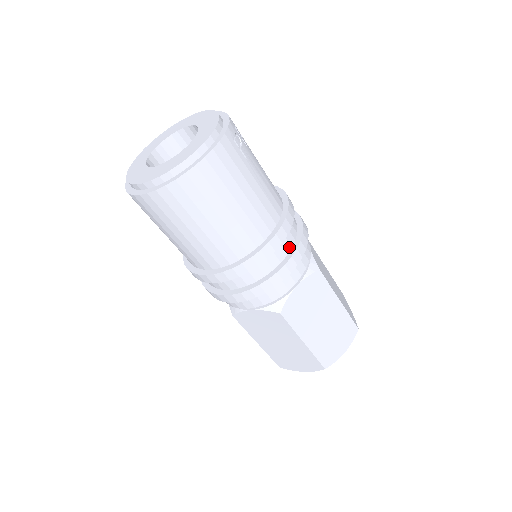
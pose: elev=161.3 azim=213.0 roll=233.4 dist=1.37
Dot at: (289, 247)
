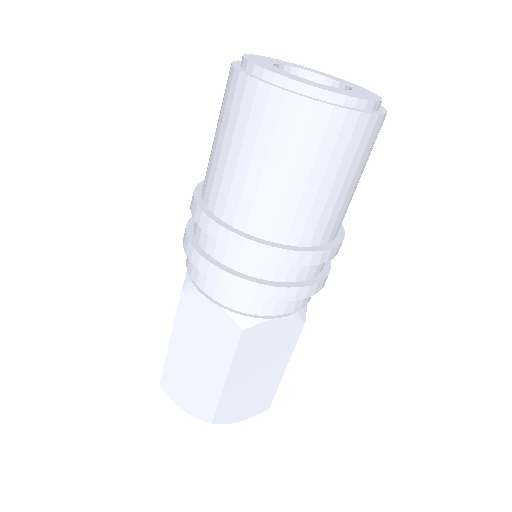
Dot at: (312, 275)
